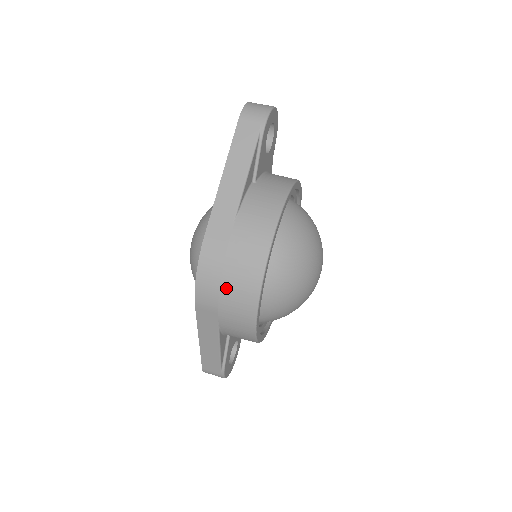
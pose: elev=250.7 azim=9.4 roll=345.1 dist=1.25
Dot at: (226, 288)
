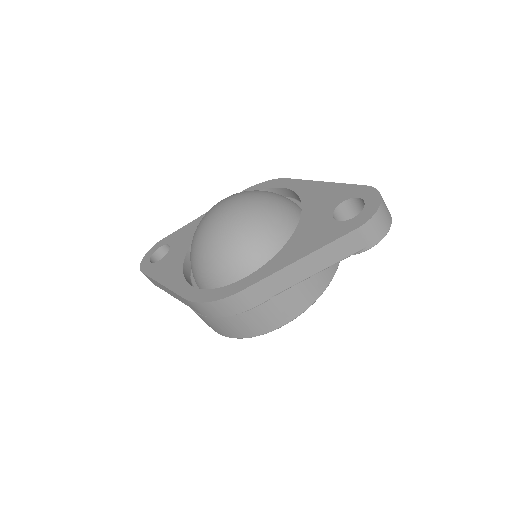
Dot at: (222, 321)
